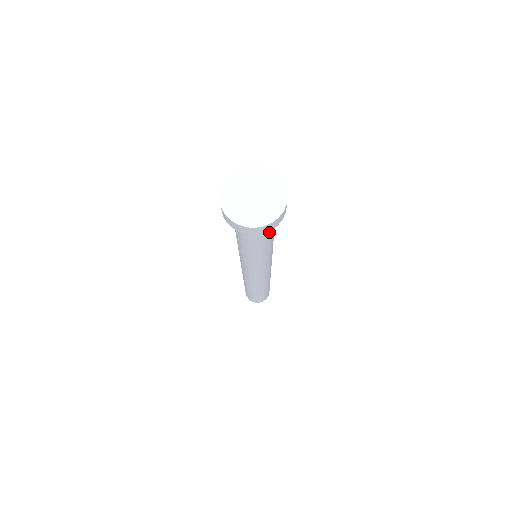
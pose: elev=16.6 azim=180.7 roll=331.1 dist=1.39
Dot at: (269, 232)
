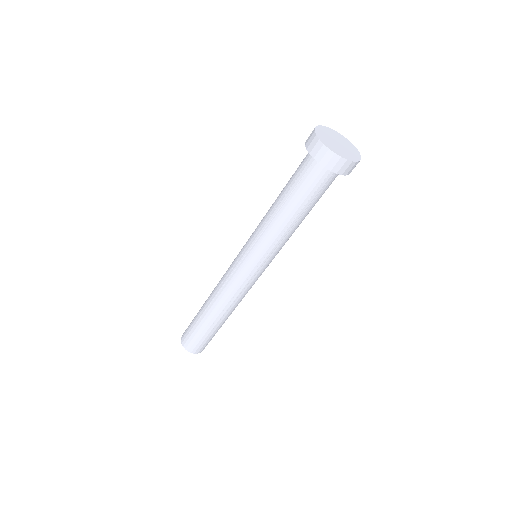
Dot at: (318, 194)
